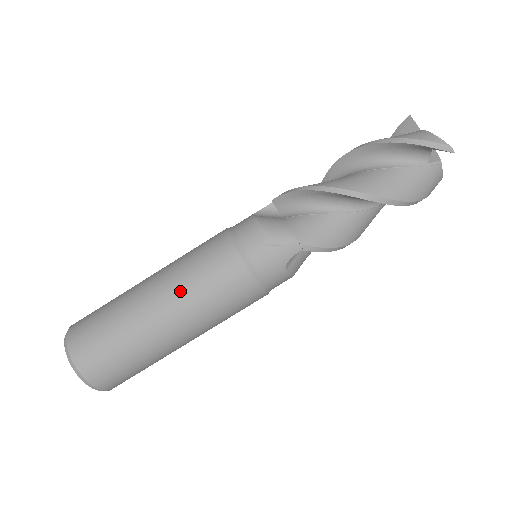
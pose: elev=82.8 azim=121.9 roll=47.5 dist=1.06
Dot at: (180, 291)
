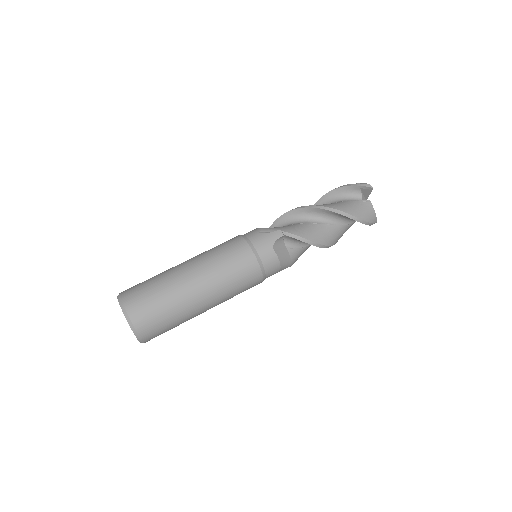
Dot at: (203, 257)
